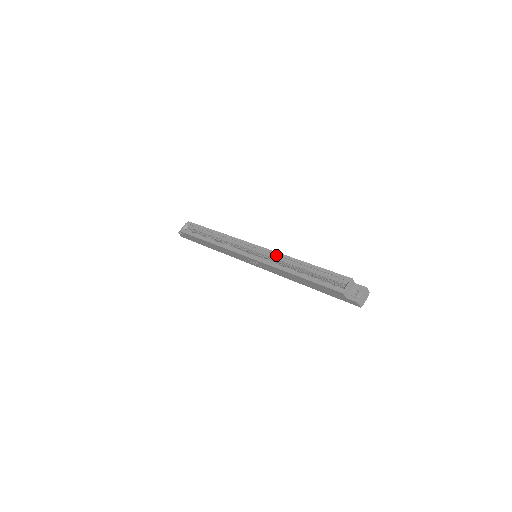
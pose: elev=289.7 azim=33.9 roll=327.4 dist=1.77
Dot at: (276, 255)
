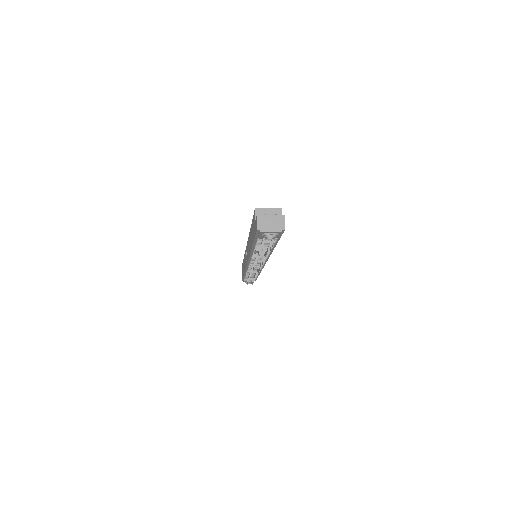
Dot at: occluded
